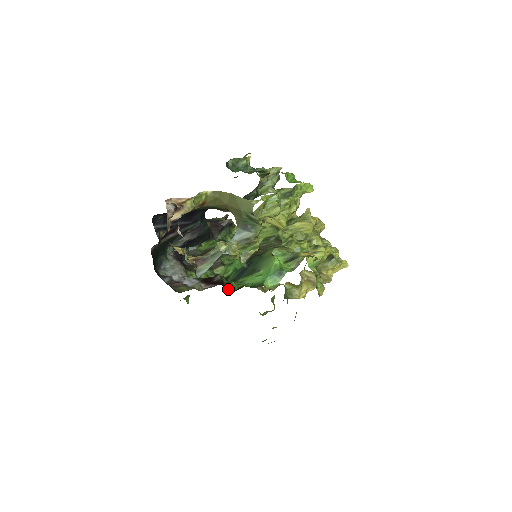
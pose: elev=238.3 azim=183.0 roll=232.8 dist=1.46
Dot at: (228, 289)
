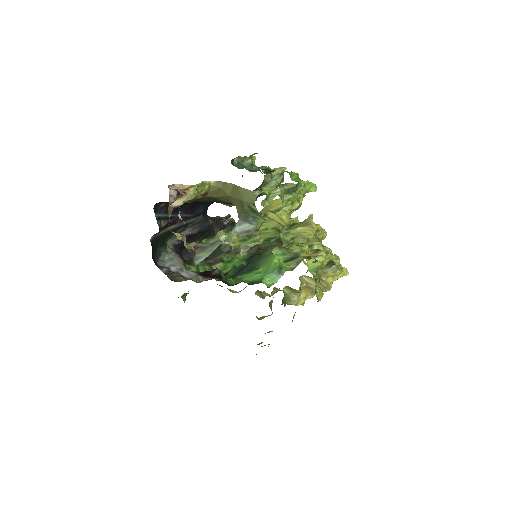
Dot at: (226, 283)
